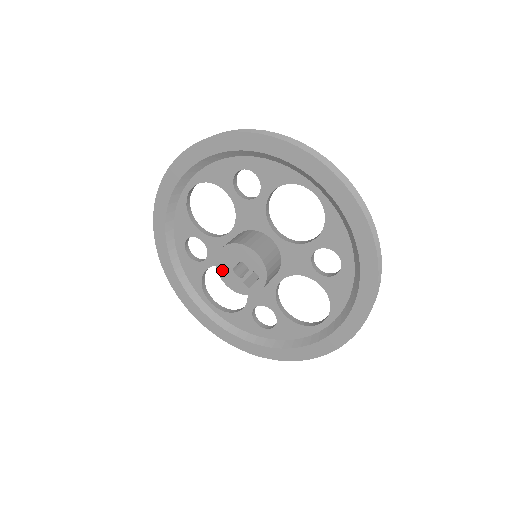
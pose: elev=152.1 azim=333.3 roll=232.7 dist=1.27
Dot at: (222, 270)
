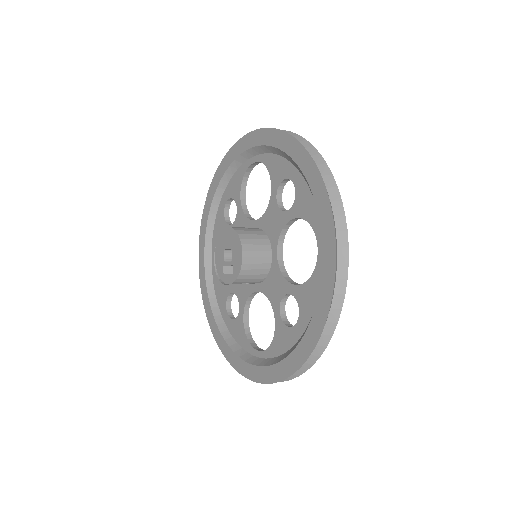
Dot at: (219, 243)
